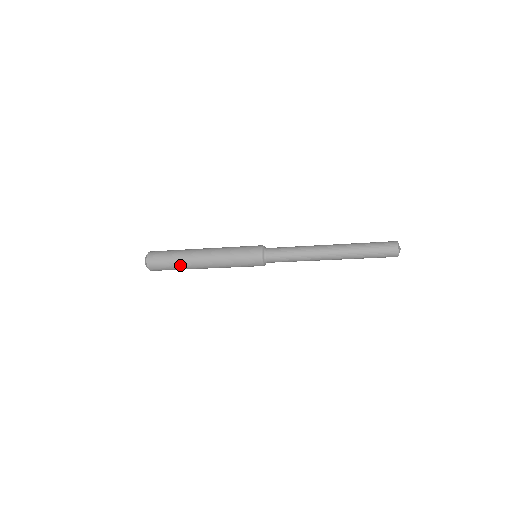
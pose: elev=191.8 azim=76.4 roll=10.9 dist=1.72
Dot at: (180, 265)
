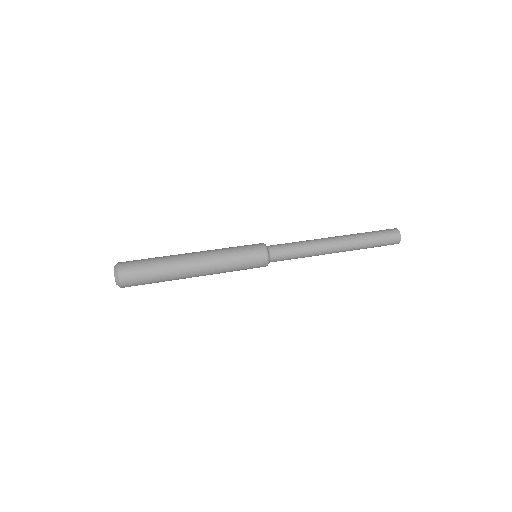
Dot at: occluded
